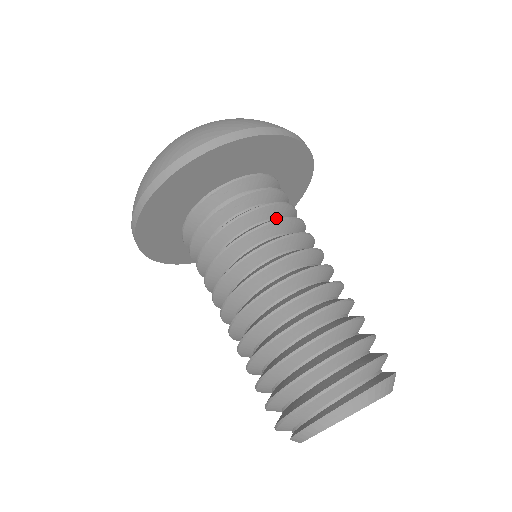
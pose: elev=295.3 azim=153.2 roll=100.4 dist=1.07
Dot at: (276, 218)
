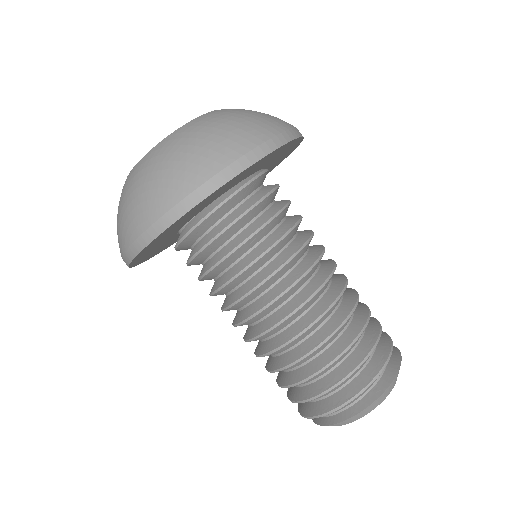
Dot at: (256, 244)
